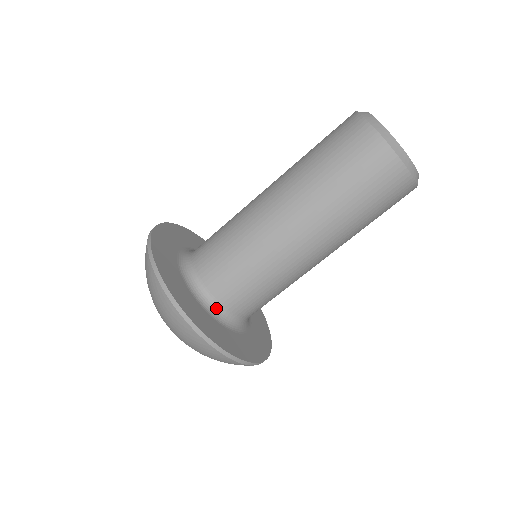
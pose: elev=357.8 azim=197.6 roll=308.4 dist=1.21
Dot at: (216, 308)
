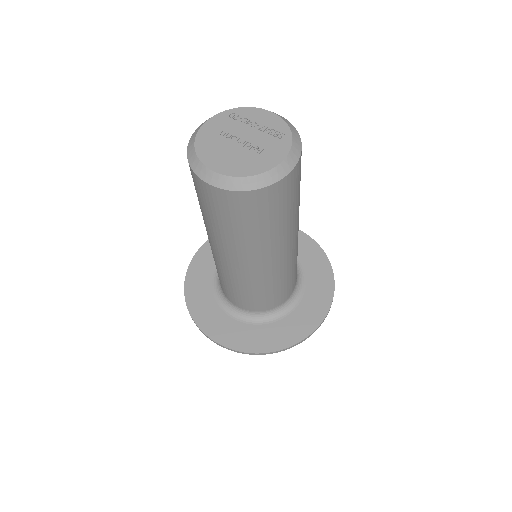
Dot at: (254, 315)
